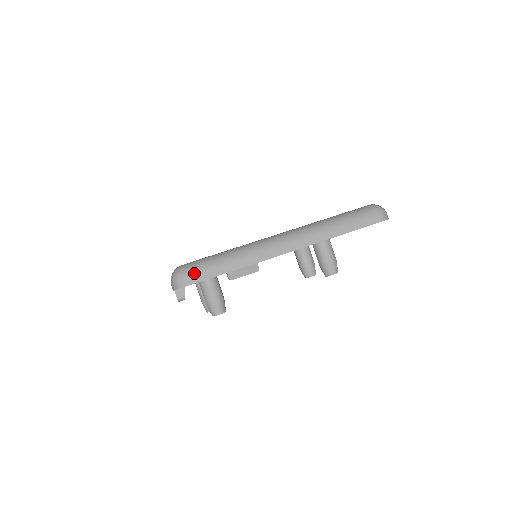
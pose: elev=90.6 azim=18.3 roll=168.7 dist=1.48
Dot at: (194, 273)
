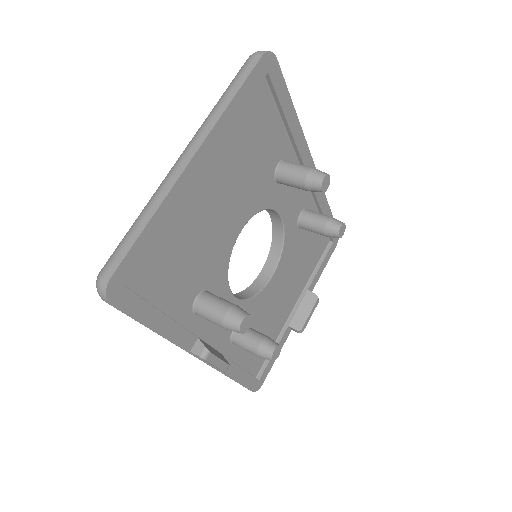
Dot at: (109, 263)
